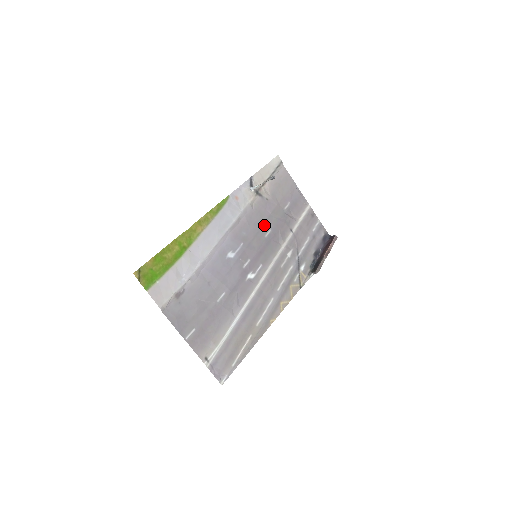
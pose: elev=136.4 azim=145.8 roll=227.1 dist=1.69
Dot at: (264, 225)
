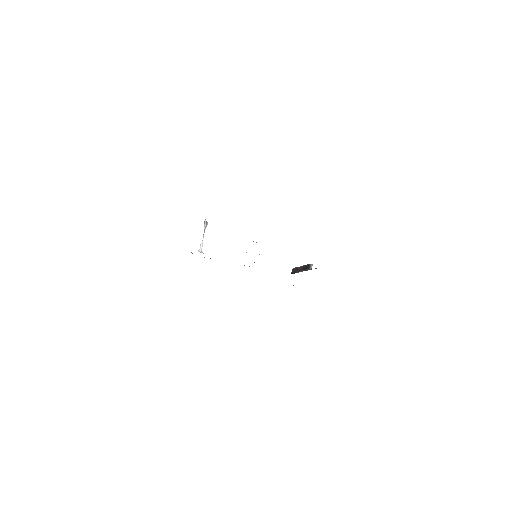
Dot at: occluded
